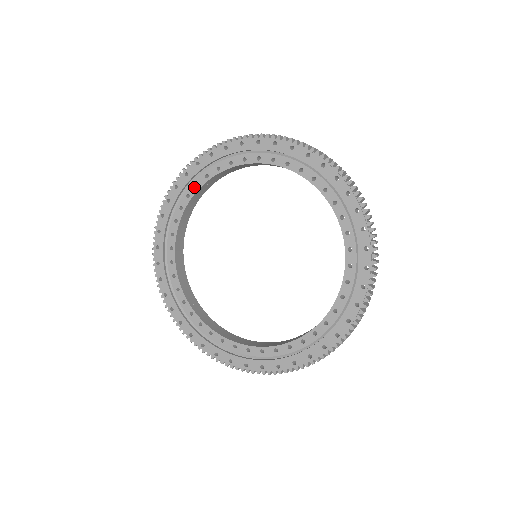
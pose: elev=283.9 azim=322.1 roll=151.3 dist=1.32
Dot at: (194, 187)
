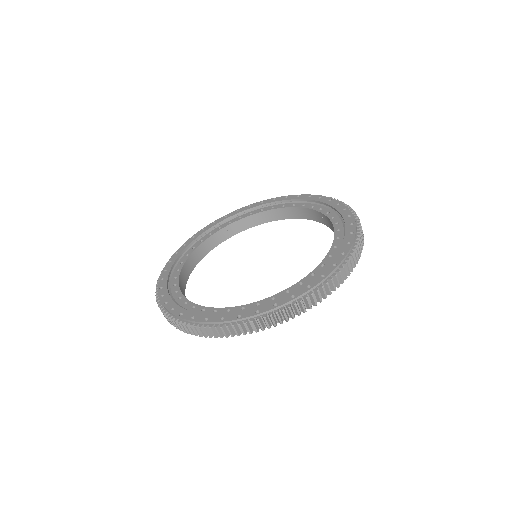
Dot at: (217, 229)
